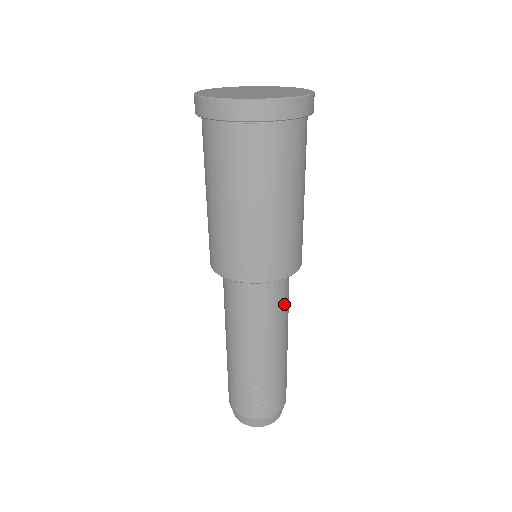
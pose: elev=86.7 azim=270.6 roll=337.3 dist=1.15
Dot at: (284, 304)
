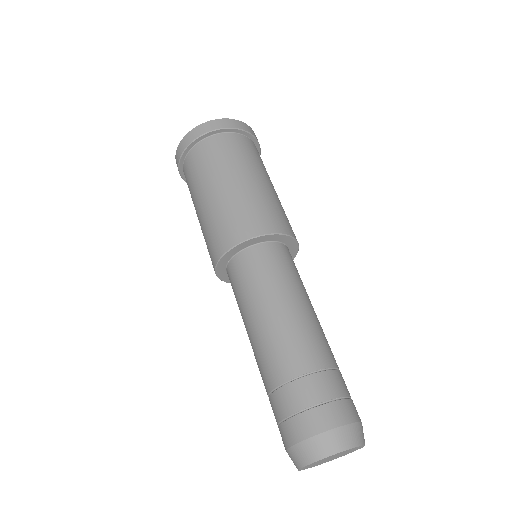
Dot at: (298, 277)
